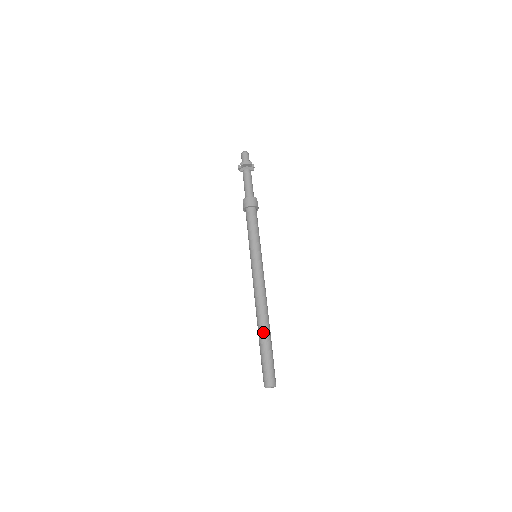
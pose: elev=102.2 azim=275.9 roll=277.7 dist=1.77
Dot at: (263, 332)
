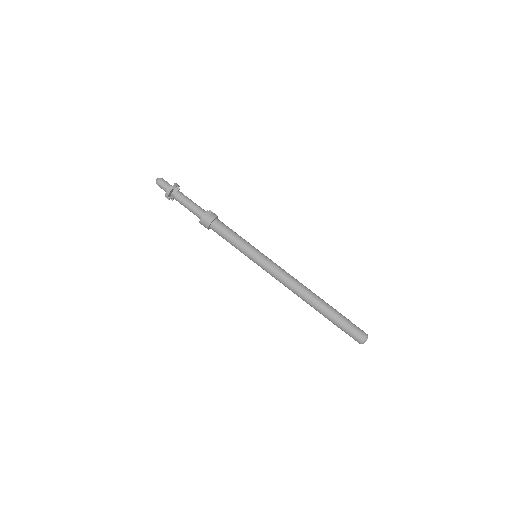
Dot at: (320, 310)
